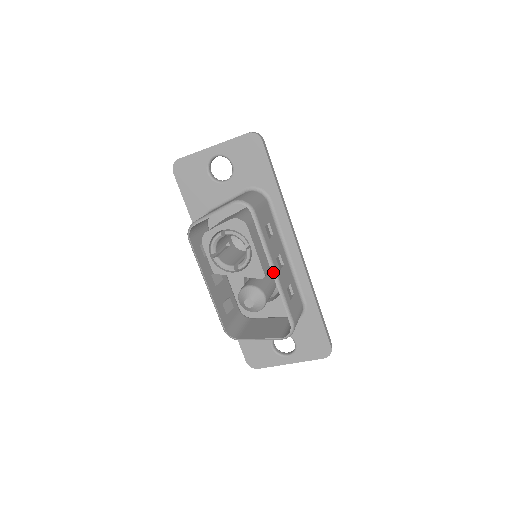
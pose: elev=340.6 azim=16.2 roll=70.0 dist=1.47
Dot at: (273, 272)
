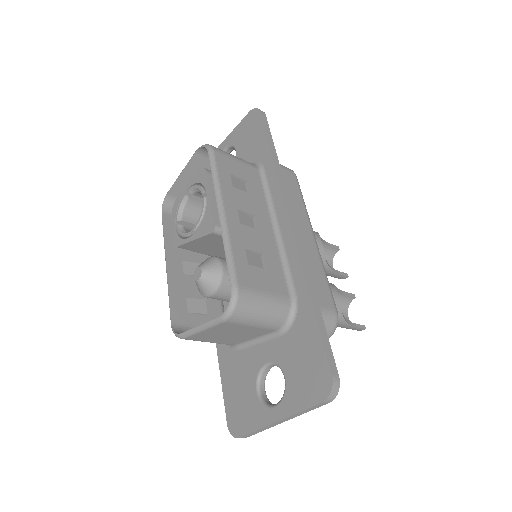
Dot at: (220, 214)
